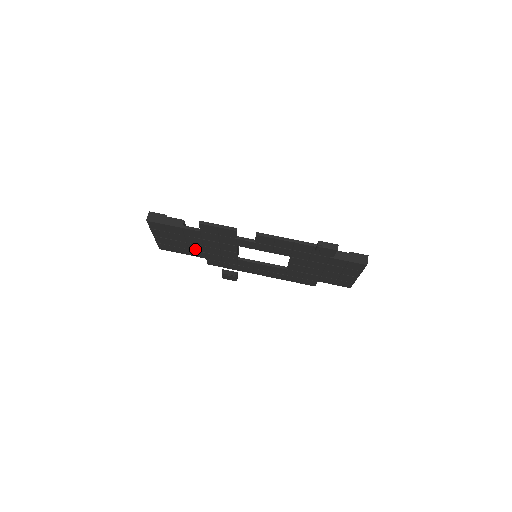
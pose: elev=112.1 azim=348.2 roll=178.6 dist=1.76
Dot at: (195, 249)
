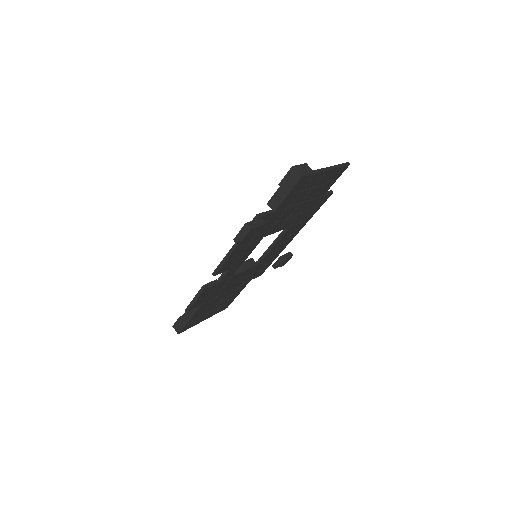
Dot at: (232, 293)
